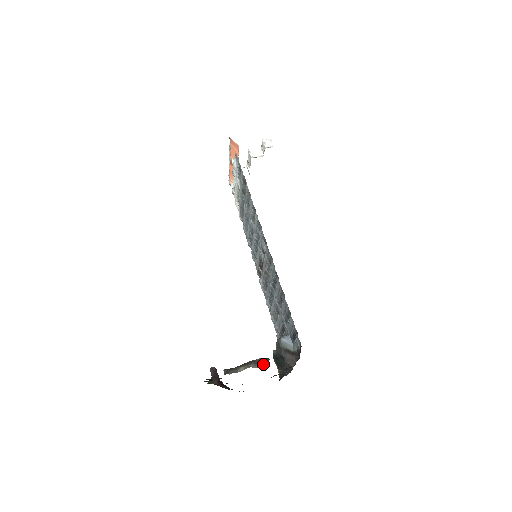
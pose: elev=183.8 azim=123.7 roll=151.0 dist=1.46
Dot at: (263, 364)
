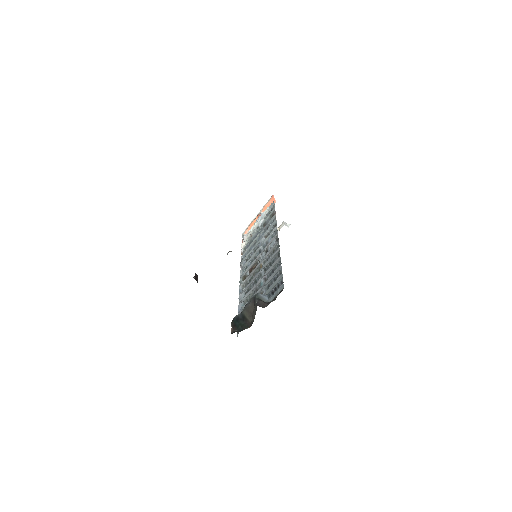
Dot at: occluded
